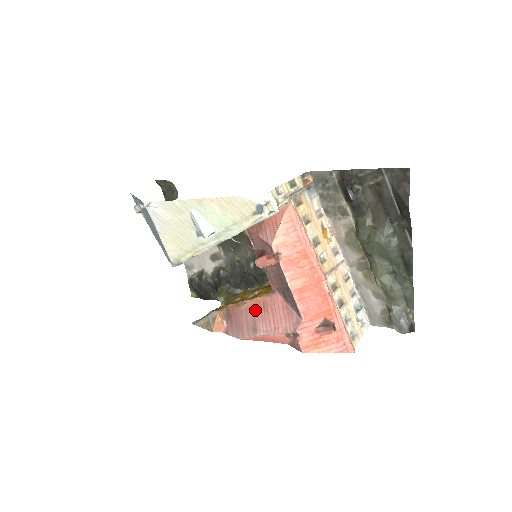
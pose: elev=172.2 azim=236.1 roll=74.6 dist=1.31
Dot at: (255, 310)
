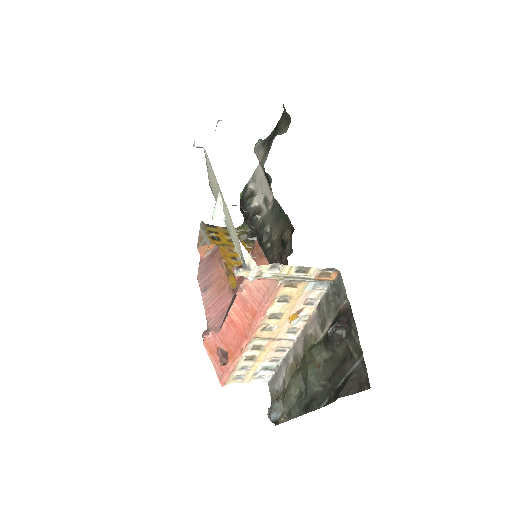
Dot at: (218, 280)
